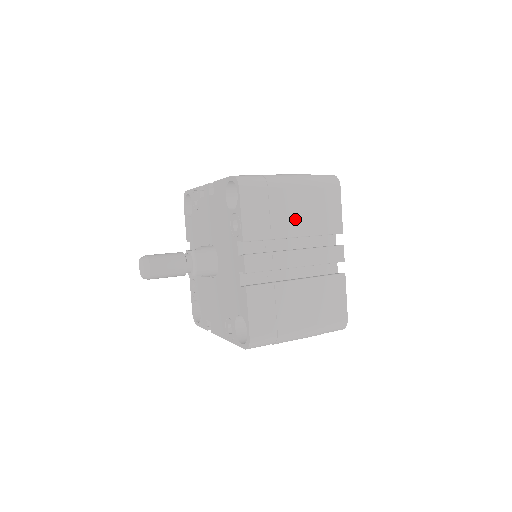
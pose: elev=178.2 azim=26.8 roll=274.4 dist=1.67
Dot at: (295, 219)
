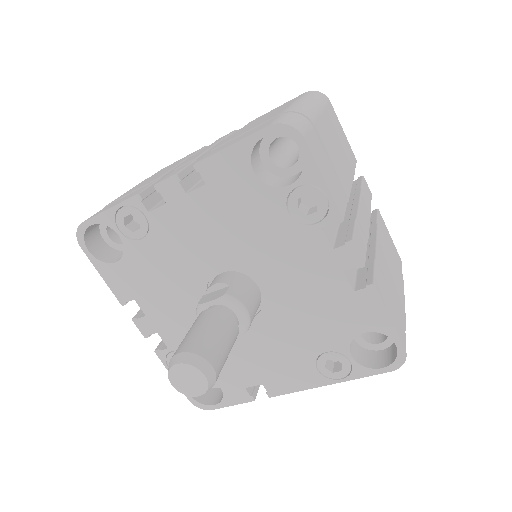
Dot at: (341, 161)
